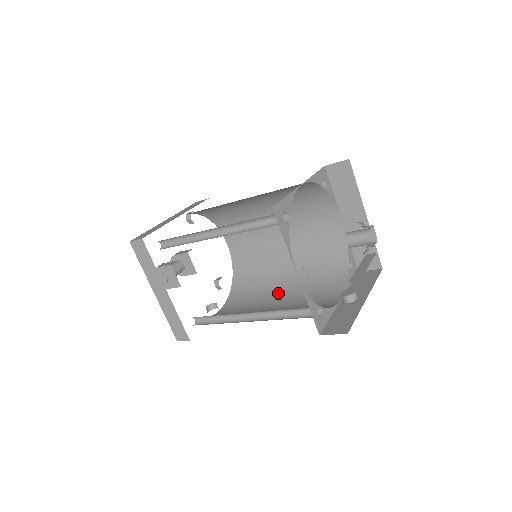
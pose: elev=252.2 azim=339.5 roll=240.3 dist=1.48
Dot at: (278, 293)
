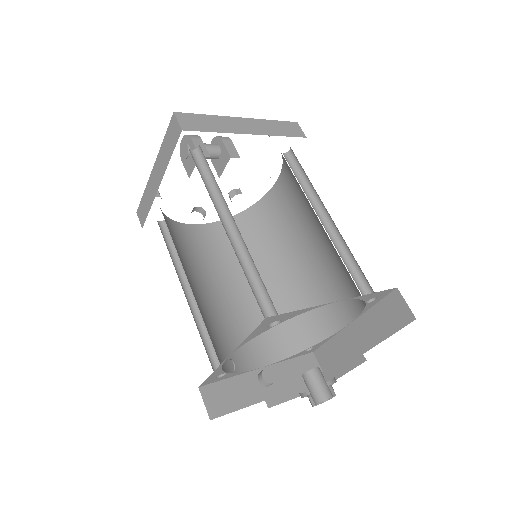
Dot at: (247, 281)
